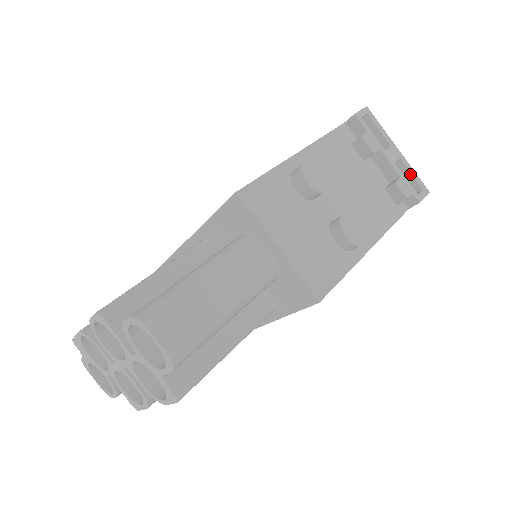
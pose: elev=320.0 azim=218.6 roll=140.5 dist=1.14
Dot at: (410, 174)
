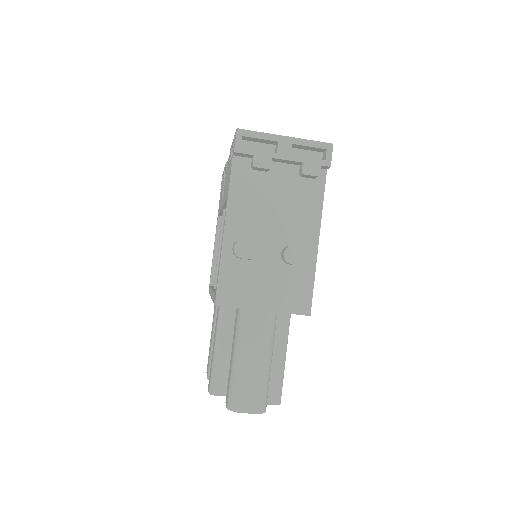
Dot at: (308, 147)
